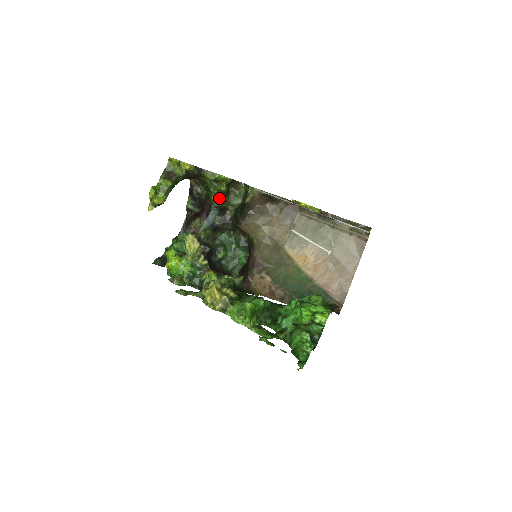
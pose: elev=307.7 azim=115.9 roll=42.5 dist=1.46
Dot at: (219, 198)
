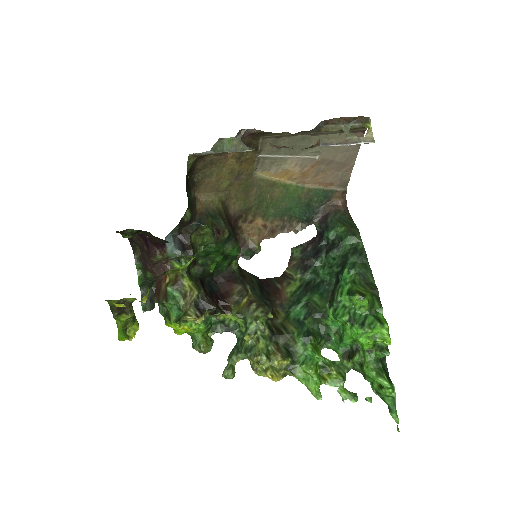
Dot at: (186, 257)
